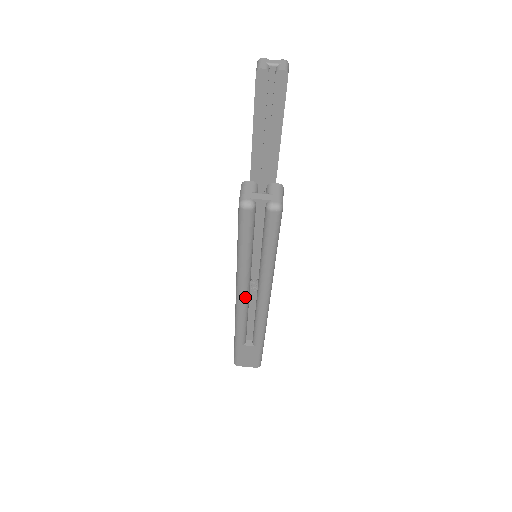
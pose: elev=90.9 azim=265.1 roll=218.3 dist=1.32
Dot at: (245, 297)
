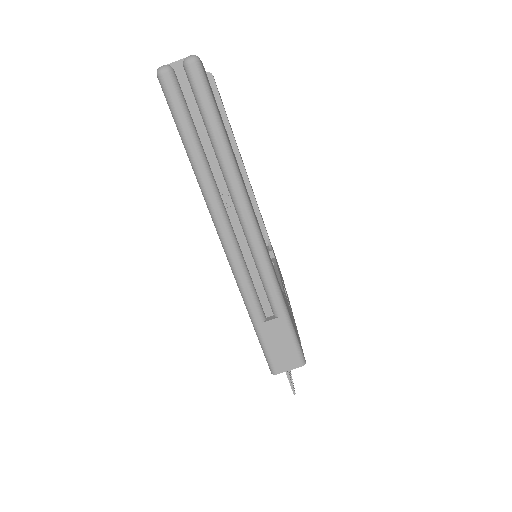
Dot at: (225, 222)
